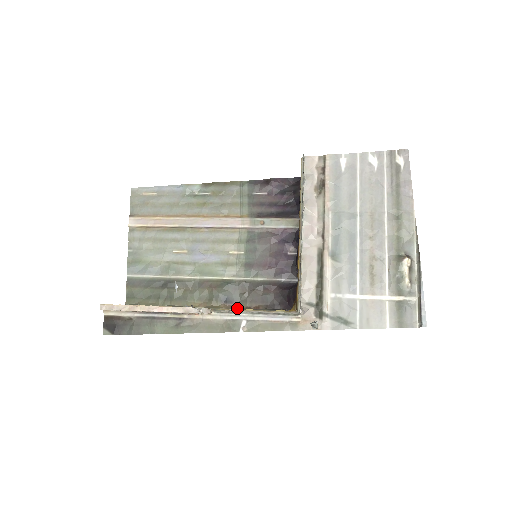
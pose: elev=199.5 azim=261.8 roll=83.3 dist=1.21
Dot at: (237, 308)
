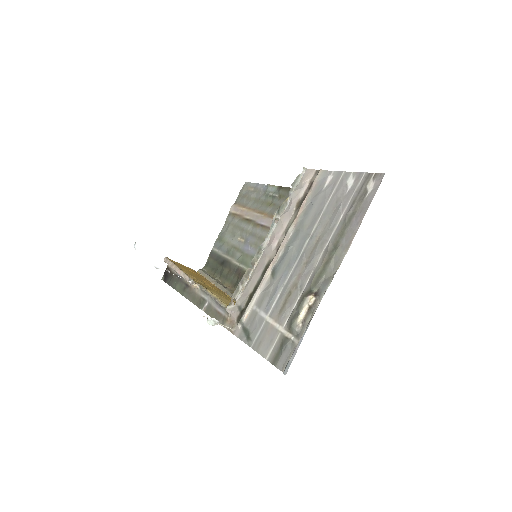
Dot at: occluded
